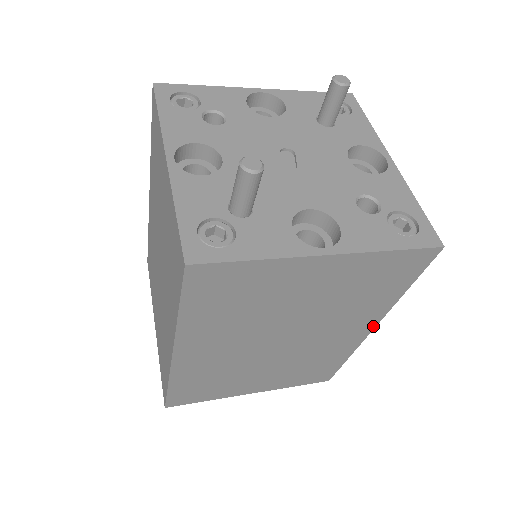
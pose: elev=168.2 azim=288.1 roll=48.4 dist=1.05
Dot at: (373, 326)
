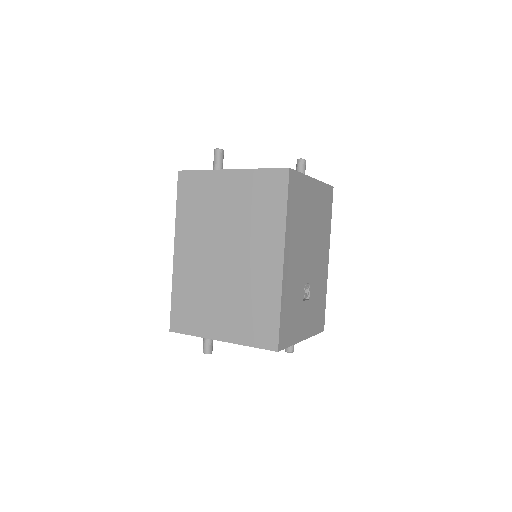
Dot at: (282, 256)
